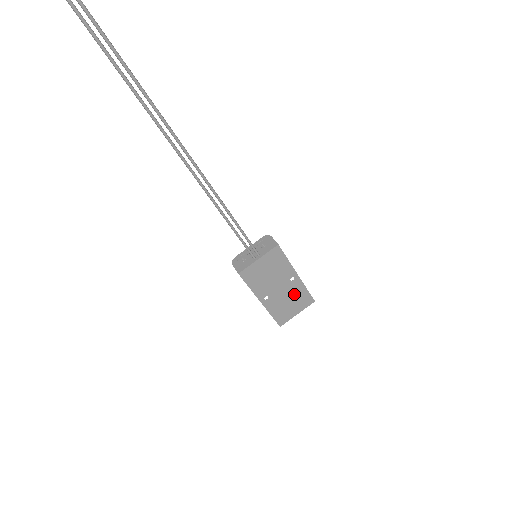
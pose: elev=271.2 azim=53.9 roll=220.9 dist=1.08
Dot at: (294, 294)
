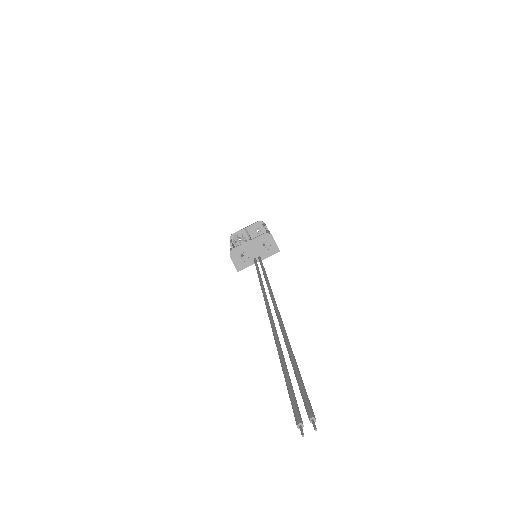
Dot at: occluded
